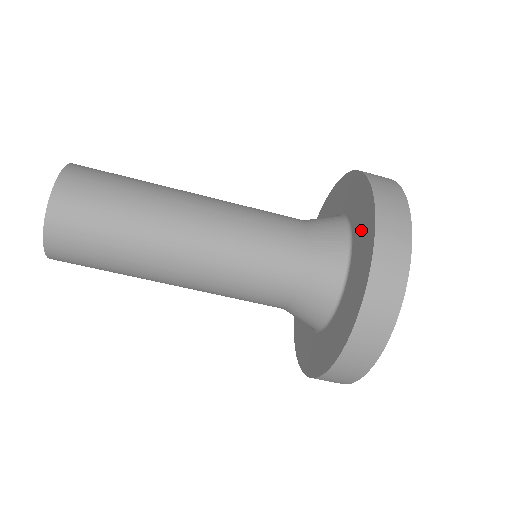
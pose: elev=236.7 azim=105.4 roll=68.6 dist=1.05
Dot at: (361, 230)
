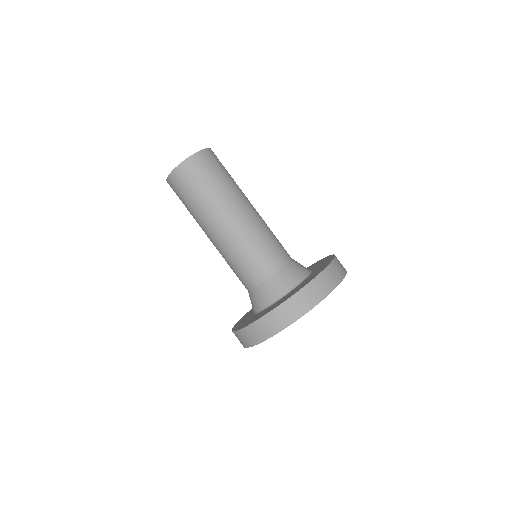
Dot at: (320, 267)
